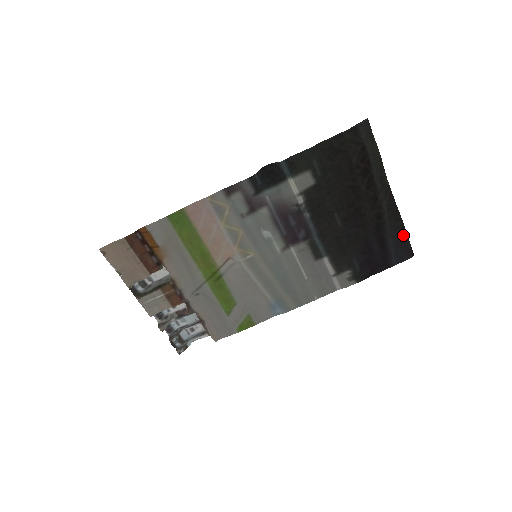
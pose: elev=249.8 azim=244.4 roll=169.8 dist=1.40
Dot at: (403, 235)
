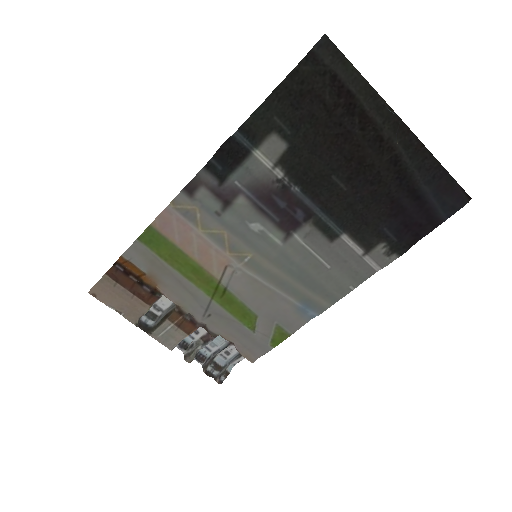
Dot at: (443, 176)
